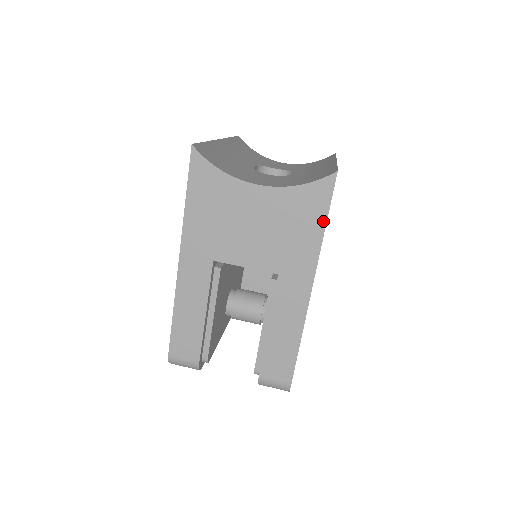
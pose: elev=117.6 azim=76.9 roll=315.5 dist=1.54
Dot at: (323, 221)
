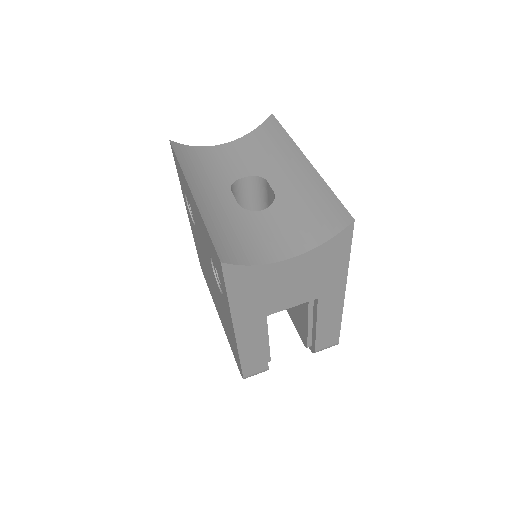
Dot at: (347, 254)
